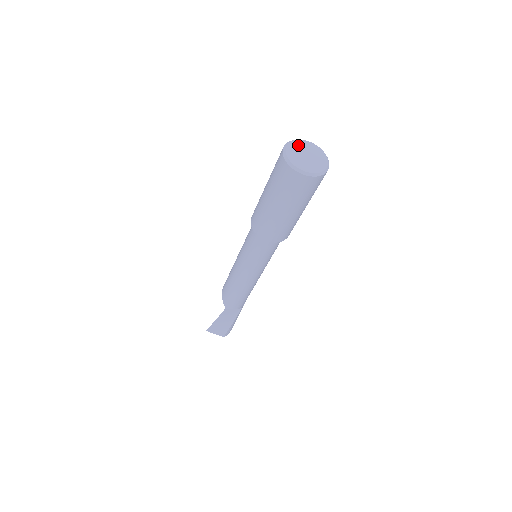
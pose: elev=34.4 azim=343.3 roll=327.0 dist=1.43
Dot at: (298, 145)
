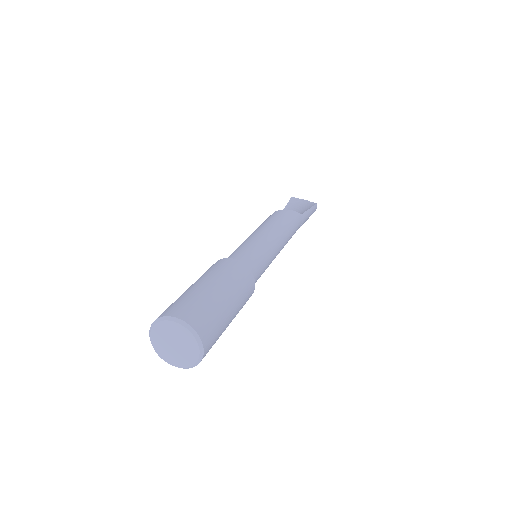
Dot at: (172, 328)
